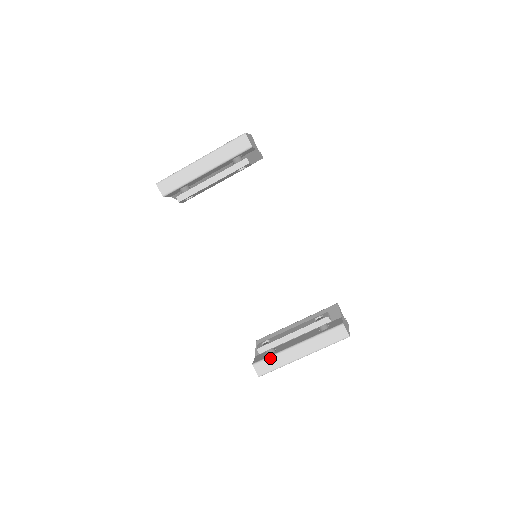
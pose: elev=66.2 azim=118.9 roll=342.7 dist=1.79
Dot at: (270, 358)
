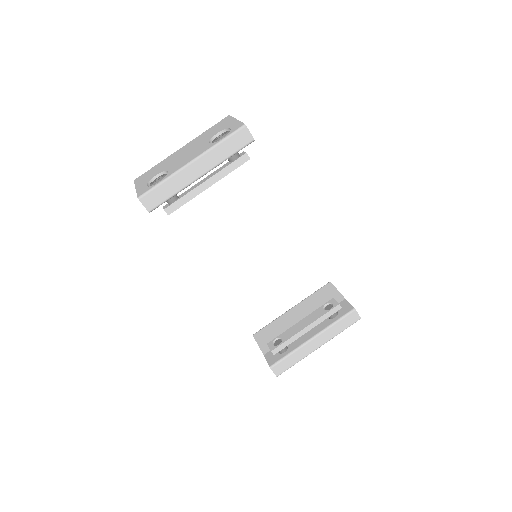
Dot at: (287, 357)
